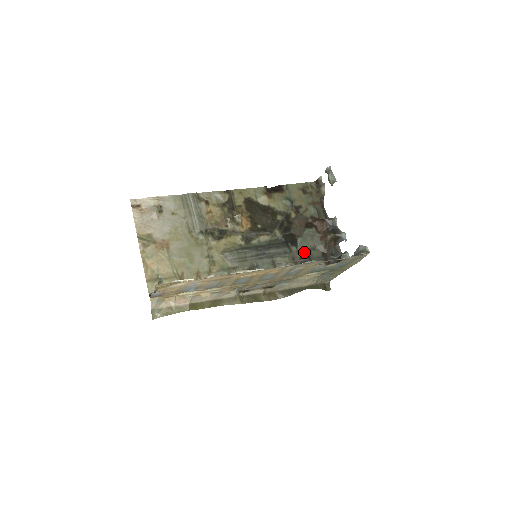
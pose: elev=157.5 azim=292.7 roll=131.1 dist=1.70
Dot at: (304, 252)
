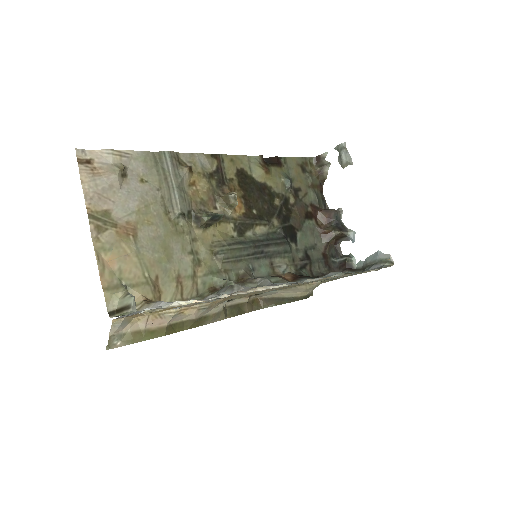
Dot at: (304, 251)
